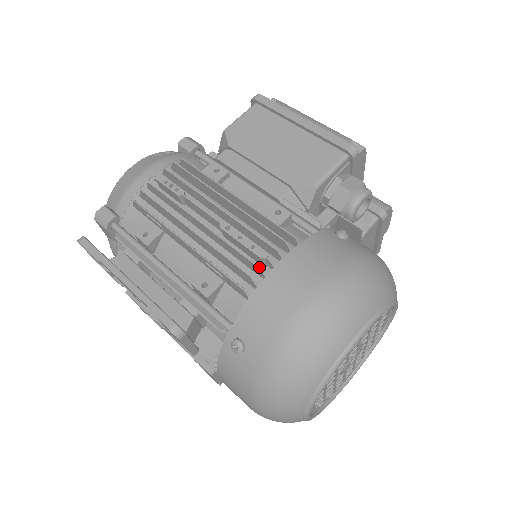
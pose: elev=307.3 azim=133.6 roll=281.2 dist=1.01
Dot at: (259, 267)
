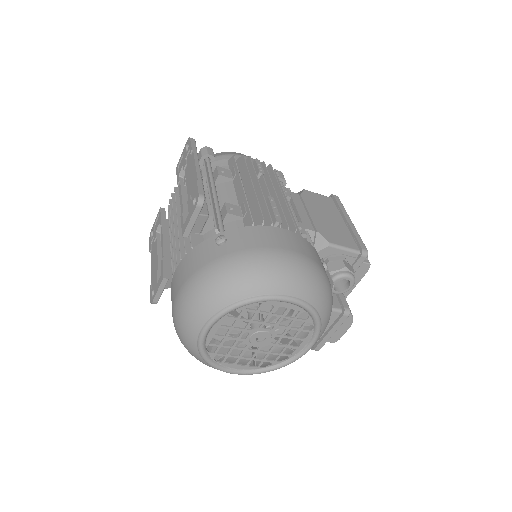
Dot at: (272, 222)
